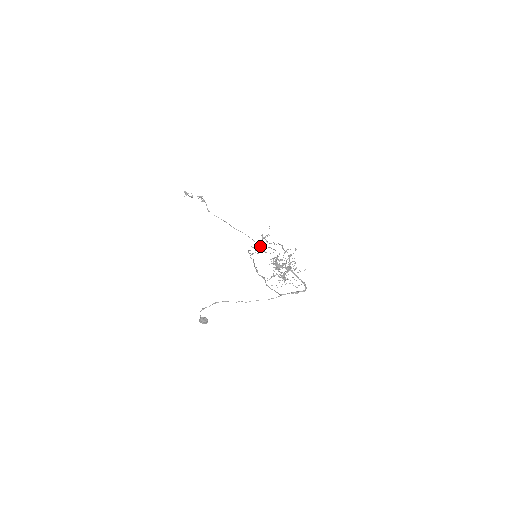
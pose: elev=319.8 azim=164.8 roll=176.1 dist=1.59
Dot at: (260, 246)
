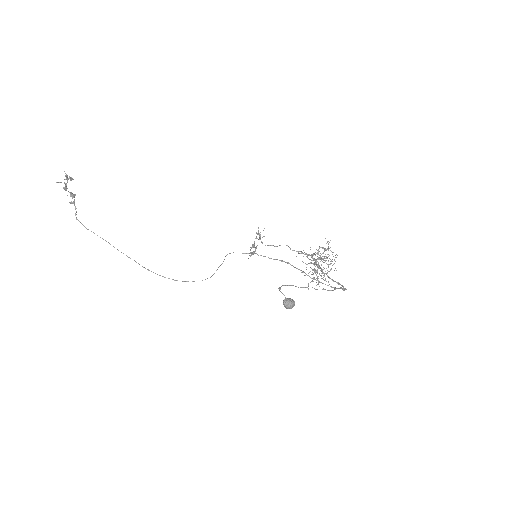
Dot at: occluded
